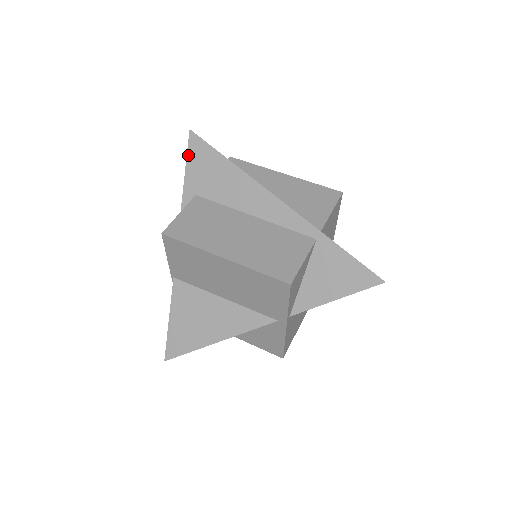
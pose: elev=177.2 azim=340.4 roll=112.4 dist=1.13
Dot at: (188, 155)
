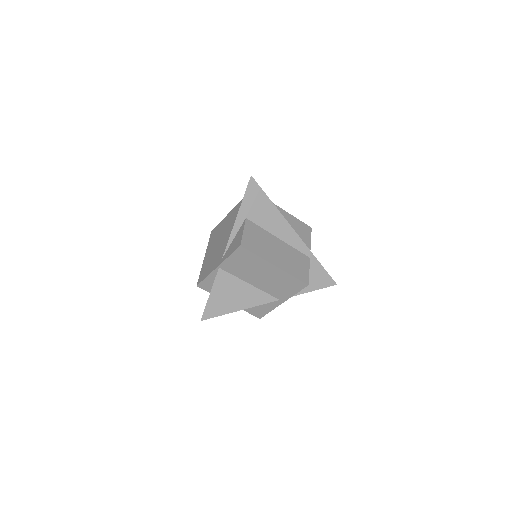
Dot at: (246, 191)
